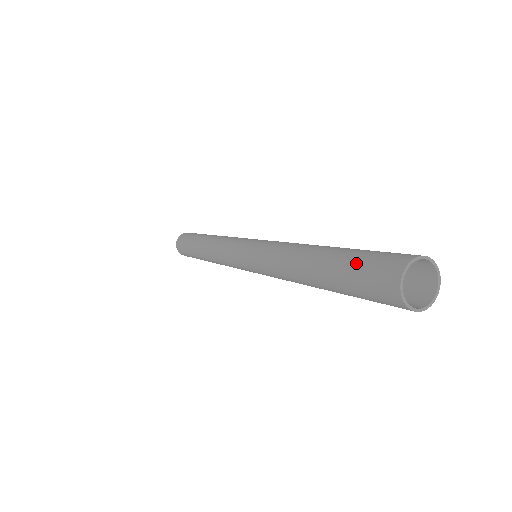
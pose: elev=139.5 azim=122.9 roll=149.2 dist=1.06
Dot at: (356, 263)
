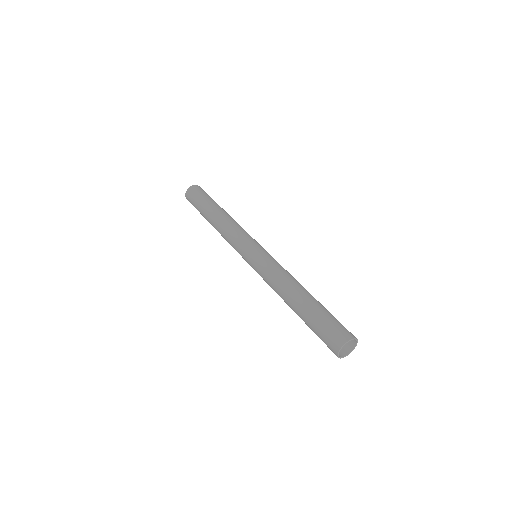
Dot at: (323, 322)
